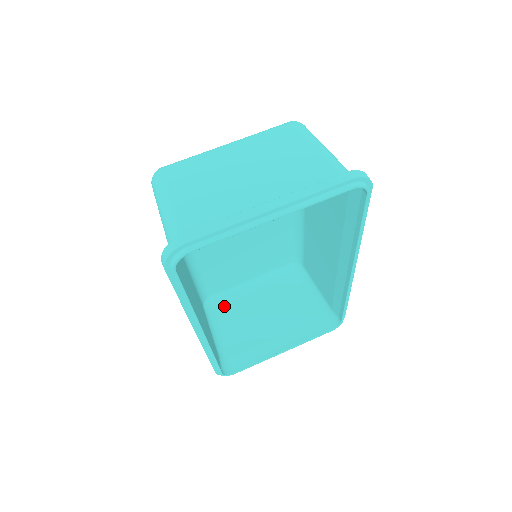
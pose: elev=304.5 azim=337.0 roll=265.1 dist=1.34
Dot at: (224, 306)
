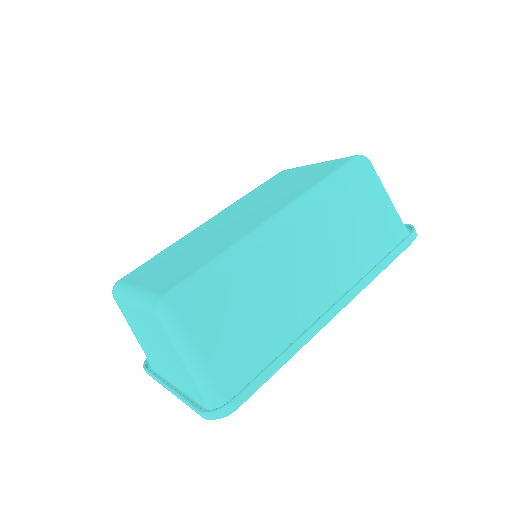
Dot at: occluded
